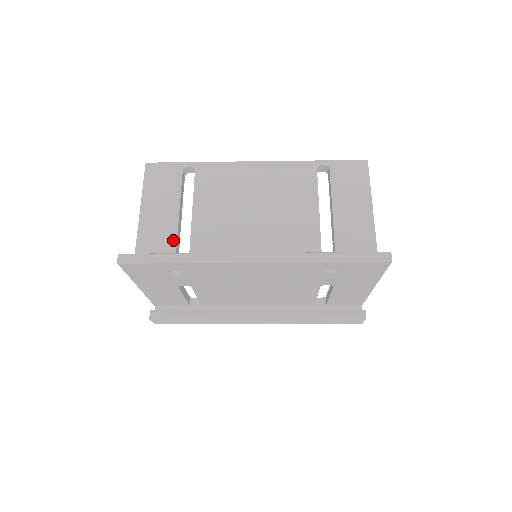
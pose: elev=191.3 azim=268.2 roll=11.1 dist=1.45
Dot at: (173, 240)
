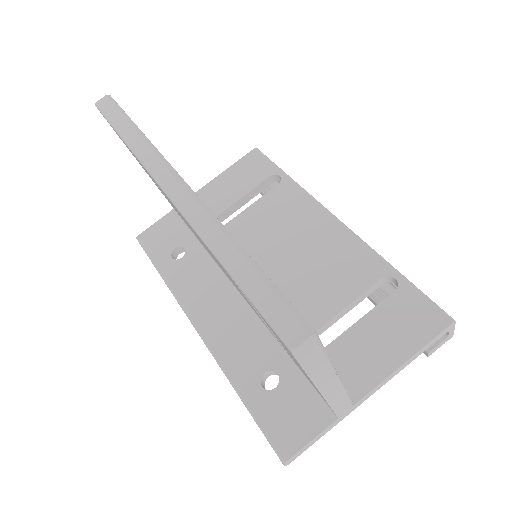
Dot at: occluded
